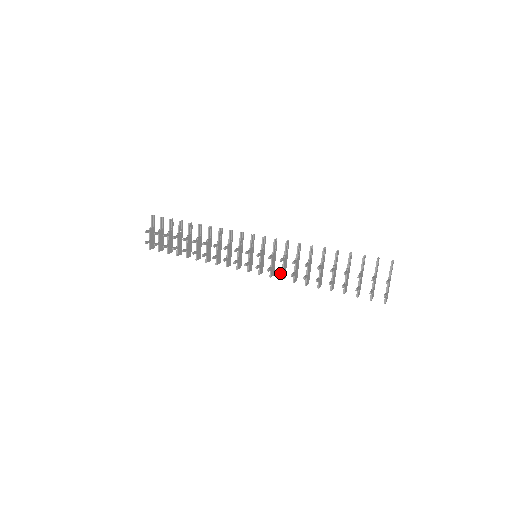
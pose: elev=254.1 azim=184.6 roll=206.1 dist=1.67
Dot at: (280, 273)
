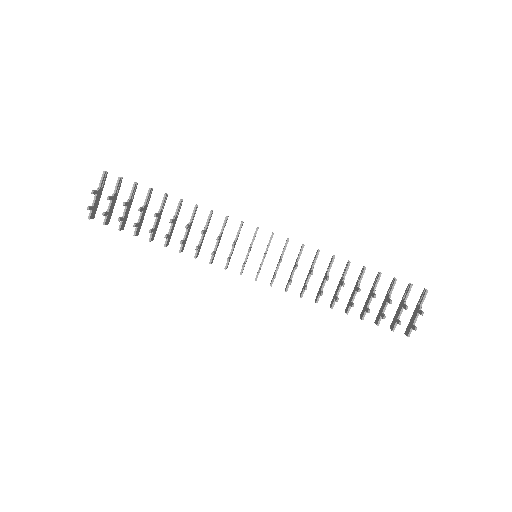
Dot at: (290, 283)
